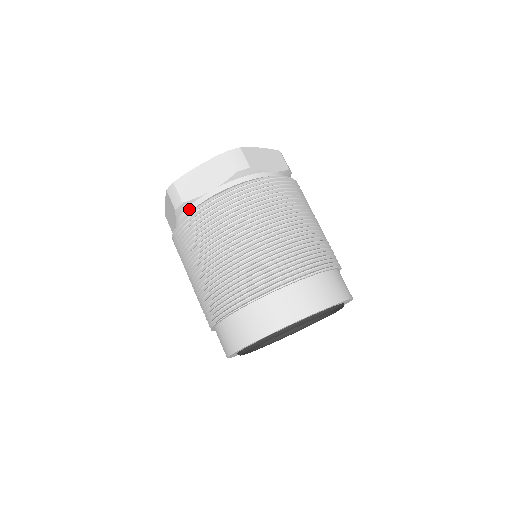
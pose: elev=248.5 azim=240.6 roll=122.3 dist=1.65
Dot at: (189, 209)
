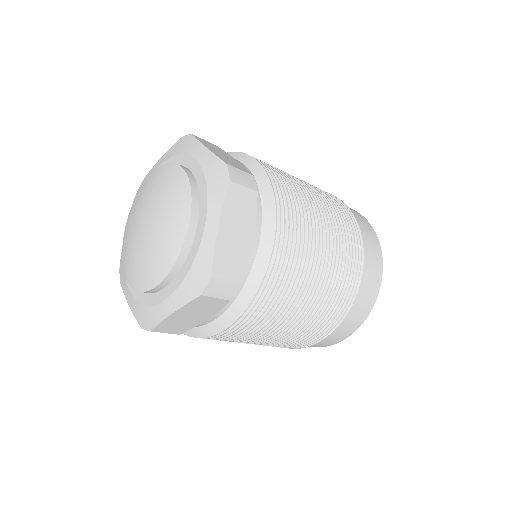
Dot at: occluded
